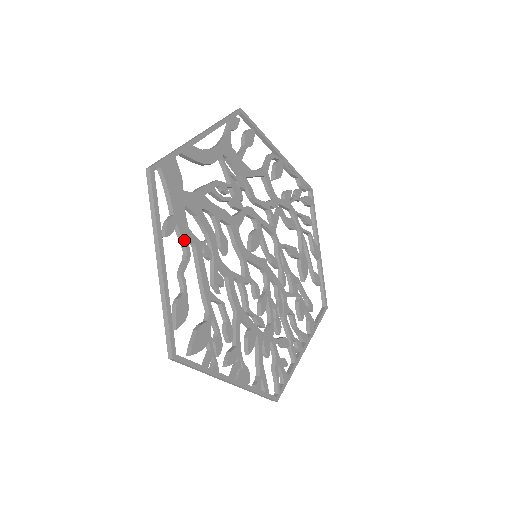
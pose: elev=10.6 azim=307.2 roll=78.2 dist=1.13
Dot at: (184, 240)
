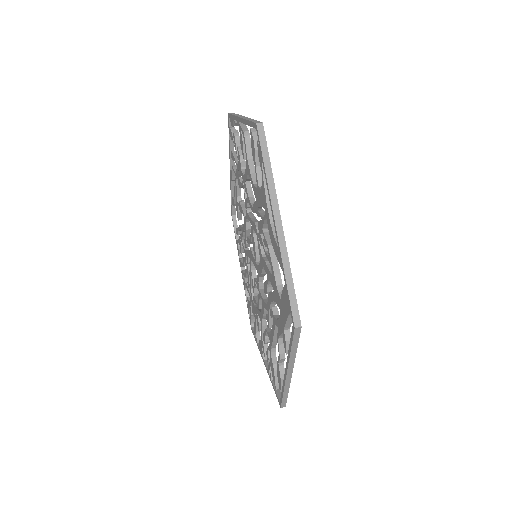
Dot at: occluded
